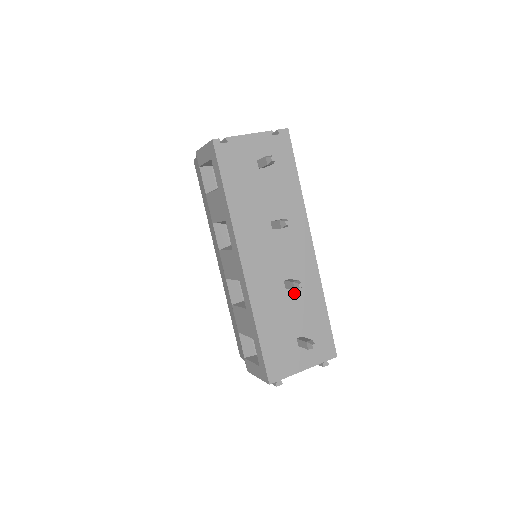
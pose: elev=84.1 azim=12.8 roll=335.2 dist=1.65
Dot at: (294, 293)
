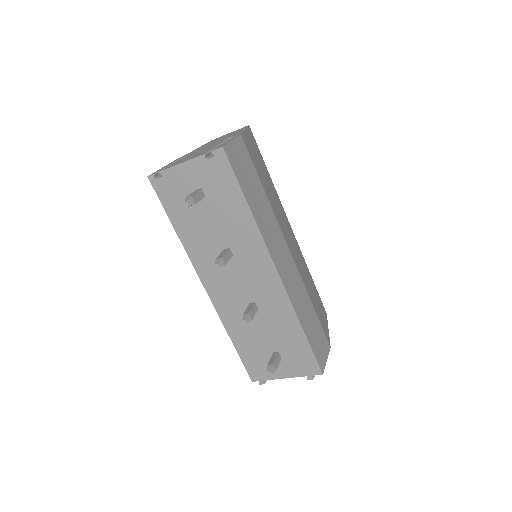
Dot at: (263, 315)
